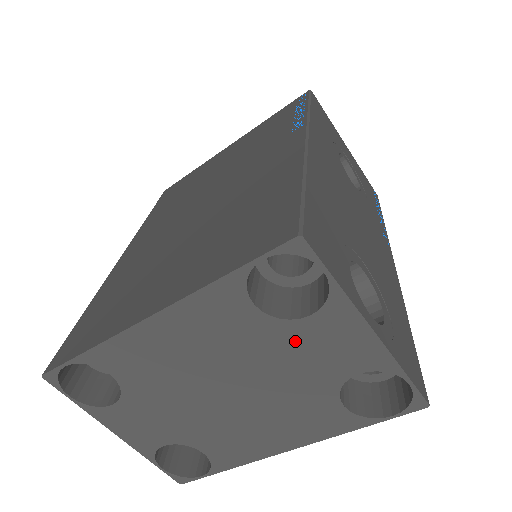
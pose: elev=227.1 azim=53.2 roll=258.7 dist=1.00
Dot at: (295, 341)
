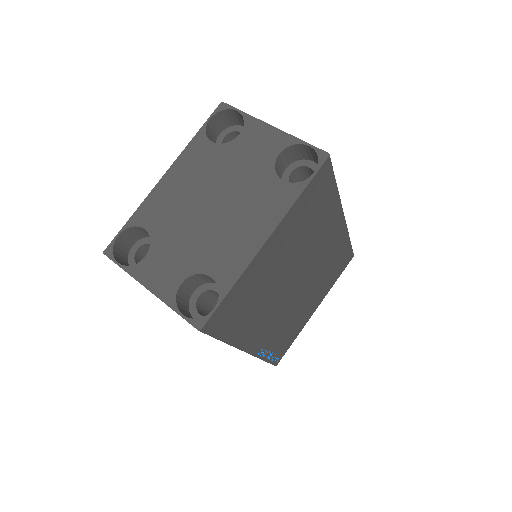
Dot at: (238, 151)
